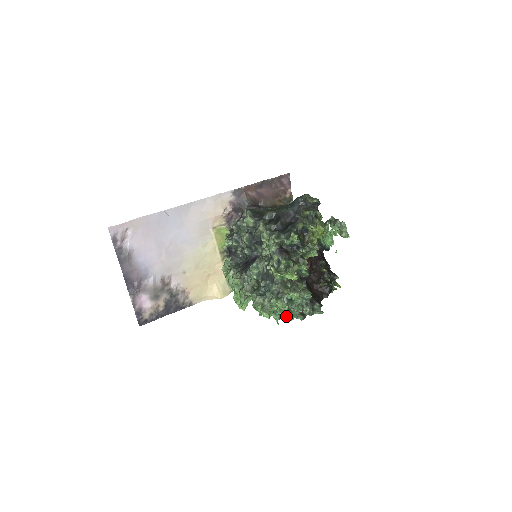
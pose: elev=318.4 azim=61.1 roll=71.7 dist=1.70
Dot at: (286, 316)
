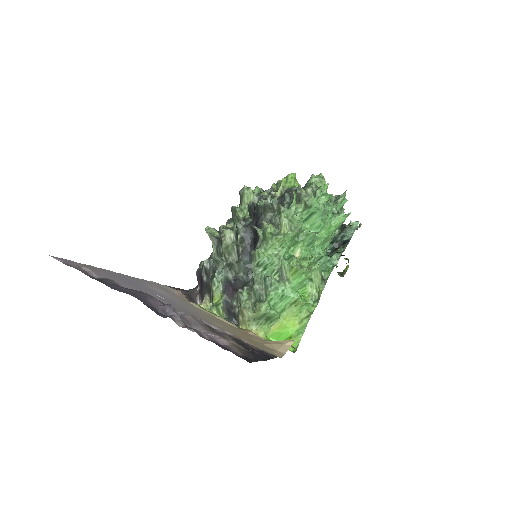
Dot at: (339, 196)
